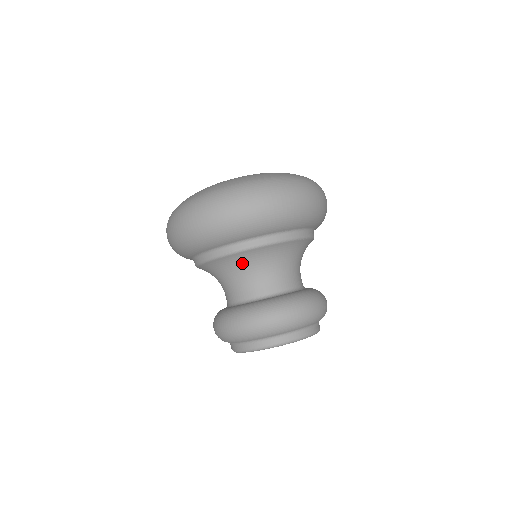
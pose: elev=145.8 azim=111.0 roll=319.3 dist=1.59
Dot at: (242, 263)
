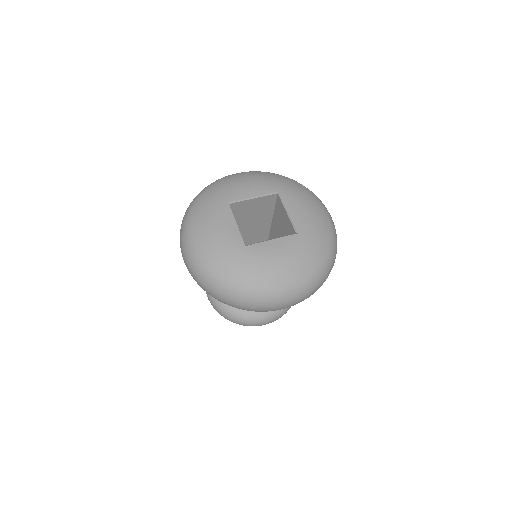
Dot at: occluded
